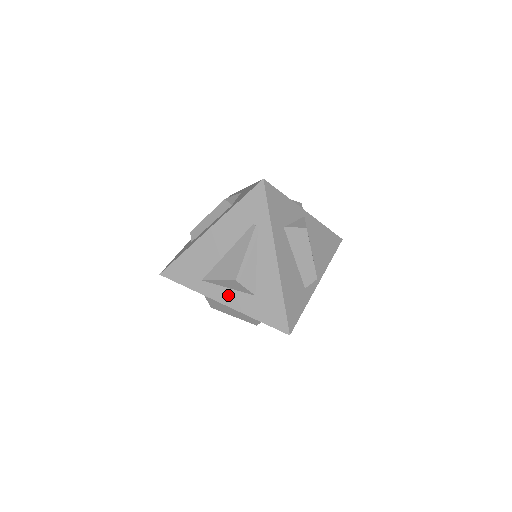
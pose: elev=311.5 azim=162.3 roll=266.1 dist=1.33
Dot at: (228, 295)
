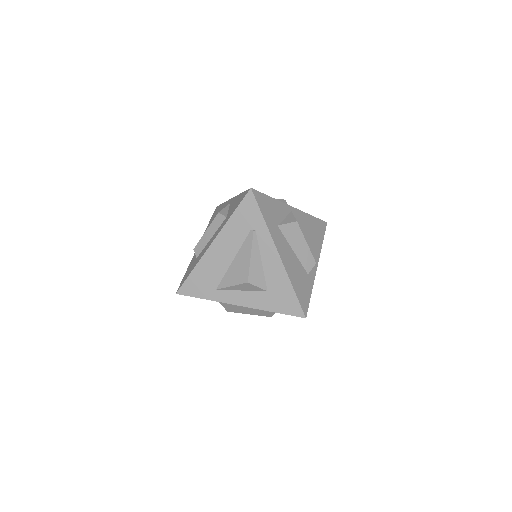
Dot at: (243, 297)
